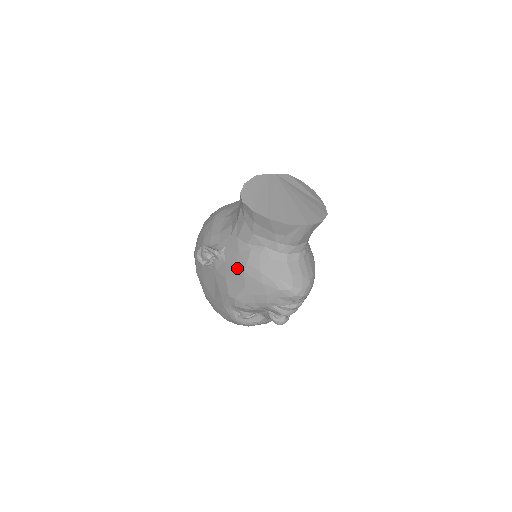
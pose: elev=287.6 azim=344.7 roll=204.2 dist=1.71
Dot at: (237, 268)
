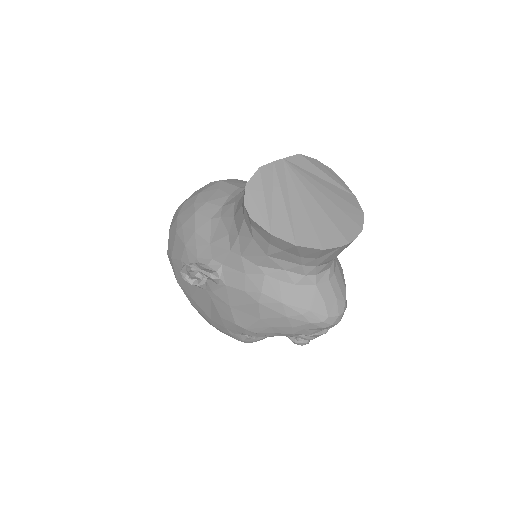
Dot at: (246, 297)
